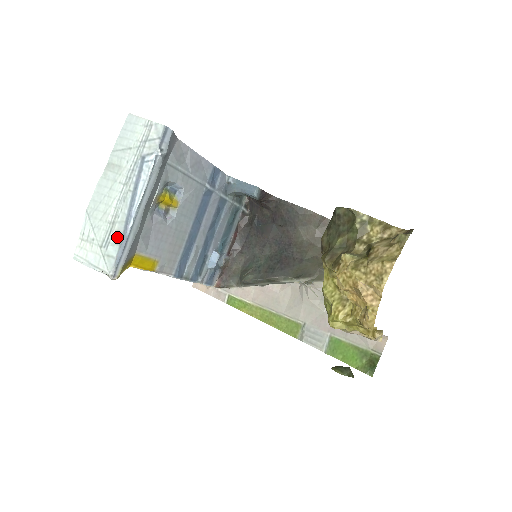
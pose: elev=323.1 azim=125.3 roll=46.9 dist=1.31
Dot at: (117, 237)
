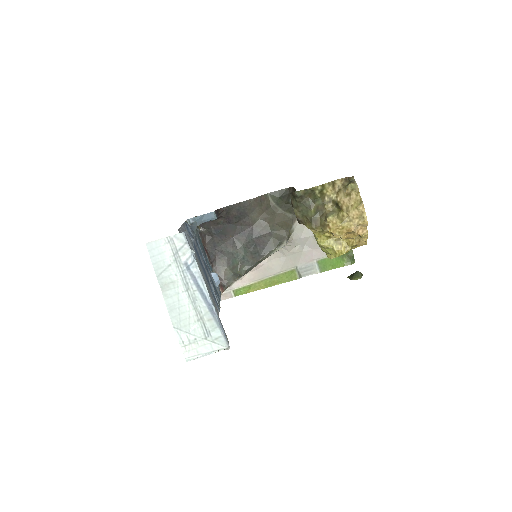
Dot at: (212, 324)
